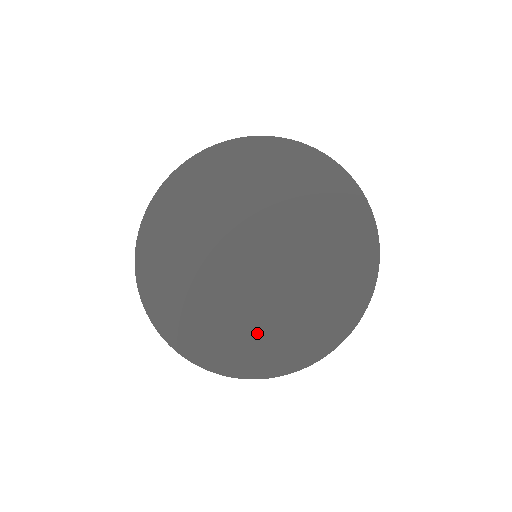
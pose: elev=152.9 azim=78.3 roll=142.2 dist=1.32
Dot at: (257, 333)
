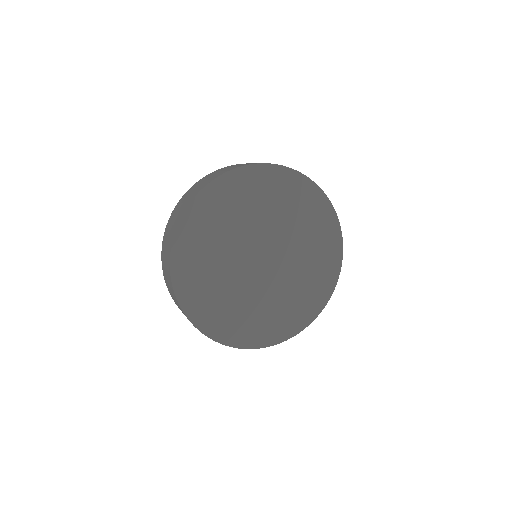
Dot at: (288, 308)
